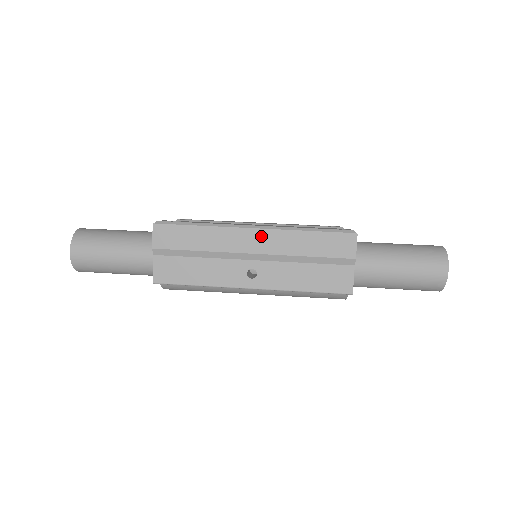
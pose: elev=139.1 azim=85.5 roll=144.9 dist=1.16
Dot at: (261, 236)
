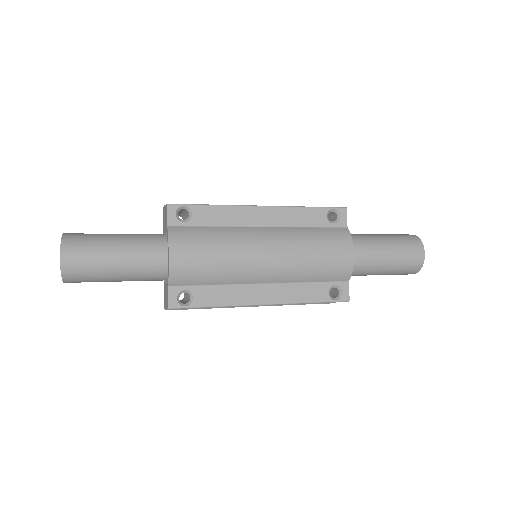
Dot at: occluded
